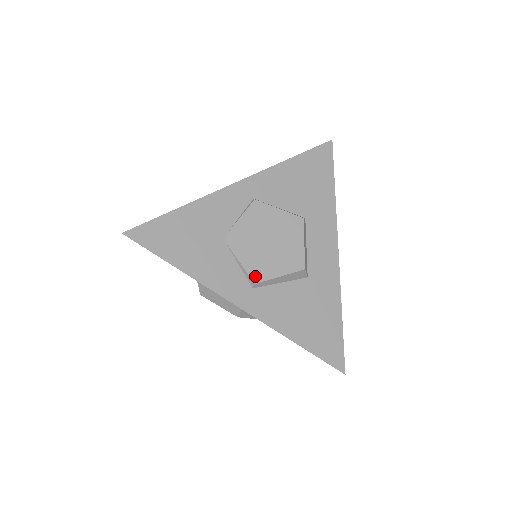
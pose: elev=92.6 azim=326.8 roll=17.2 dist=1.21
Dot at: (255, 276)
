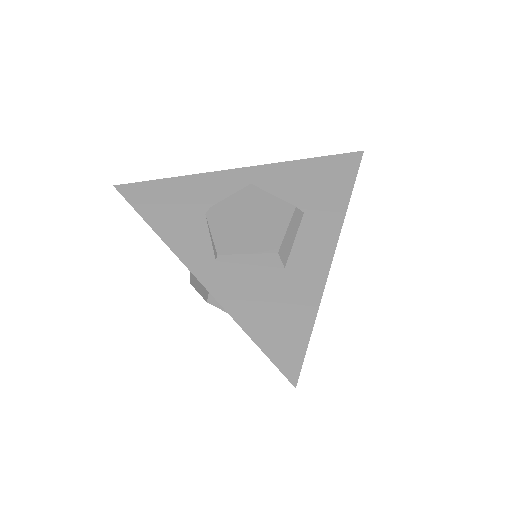
Dot at: (221, 248)
